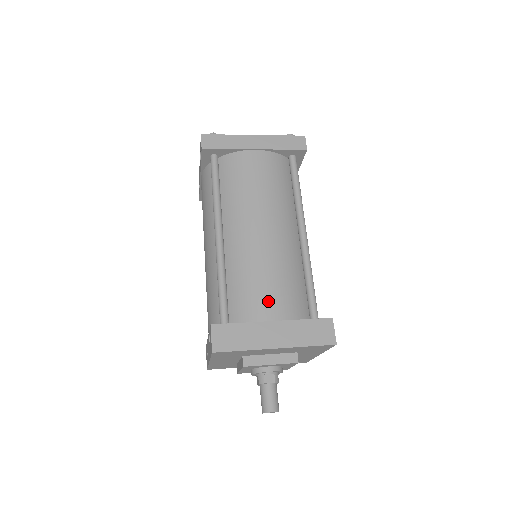
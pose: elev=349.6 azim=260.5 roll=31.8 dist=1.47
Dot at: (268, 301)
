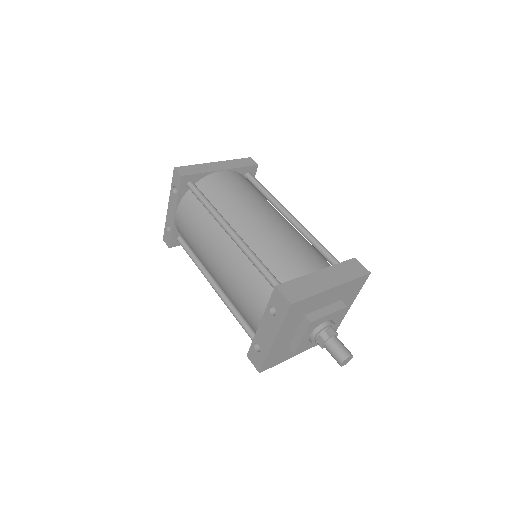
Dot at: (304, 259)
